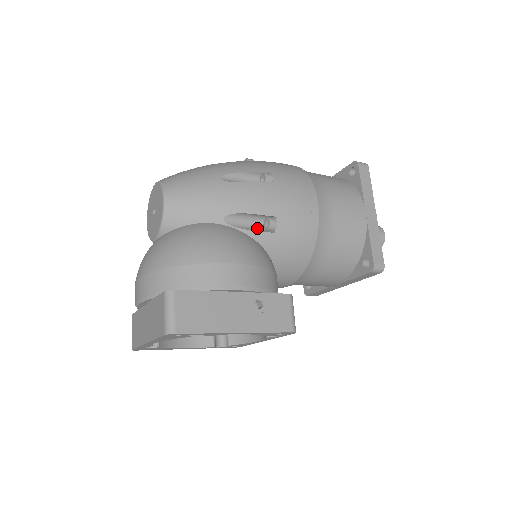
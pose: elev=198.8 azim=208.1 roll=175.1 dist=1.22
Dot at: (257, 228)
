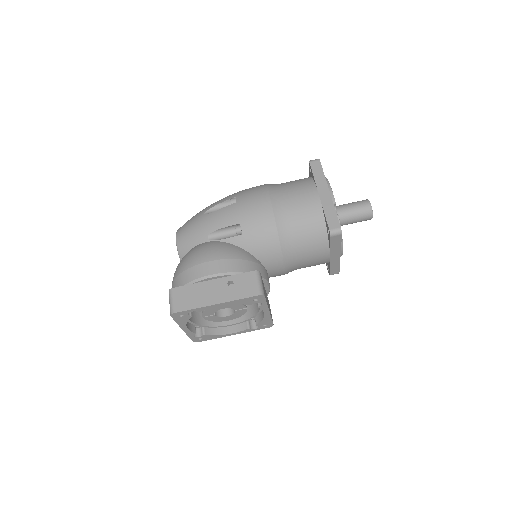
Dot at: (233, 236)
